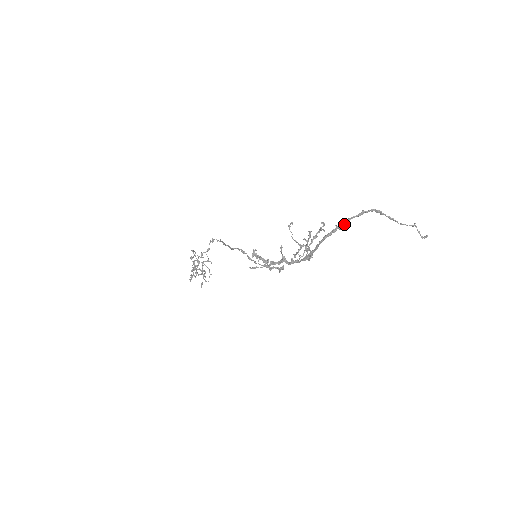
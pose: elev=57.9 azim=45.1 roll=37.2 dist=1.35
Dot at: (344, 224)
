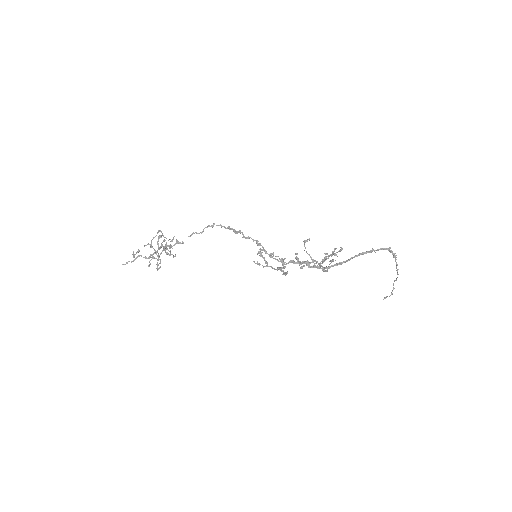
Dot at: (378, 250)
